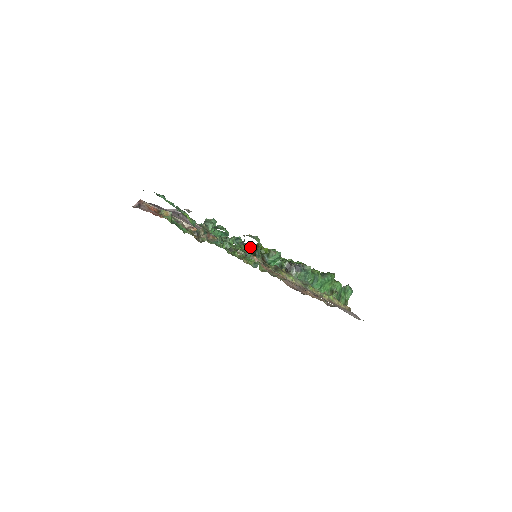
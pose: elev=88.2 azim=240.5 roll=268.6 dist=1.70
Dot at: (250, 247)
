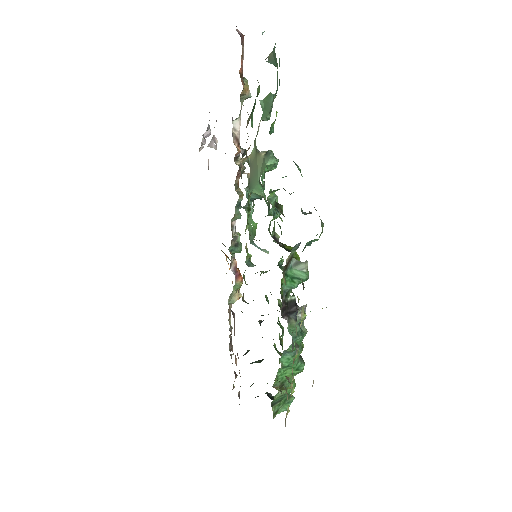
Dot at: occluded
